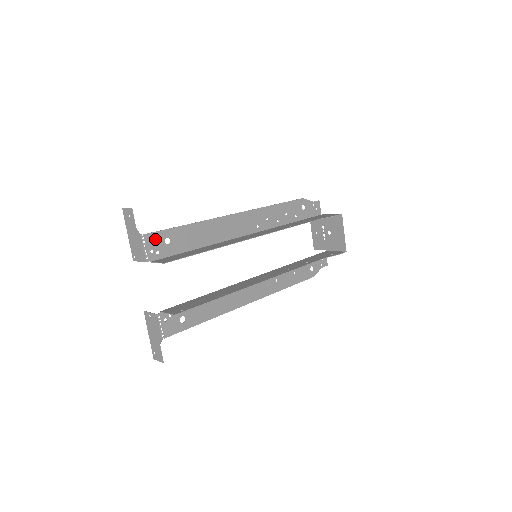
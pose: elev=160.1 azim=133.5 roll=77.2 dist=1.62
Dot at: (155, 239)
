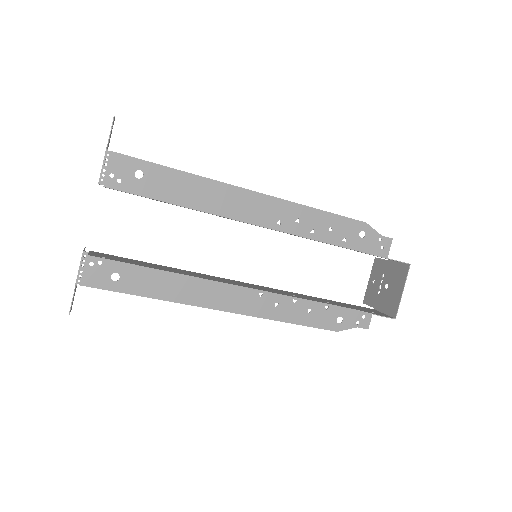
Dot at: (123, 164)
